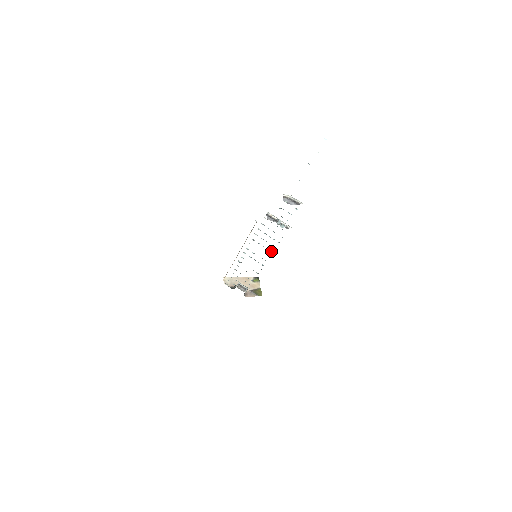
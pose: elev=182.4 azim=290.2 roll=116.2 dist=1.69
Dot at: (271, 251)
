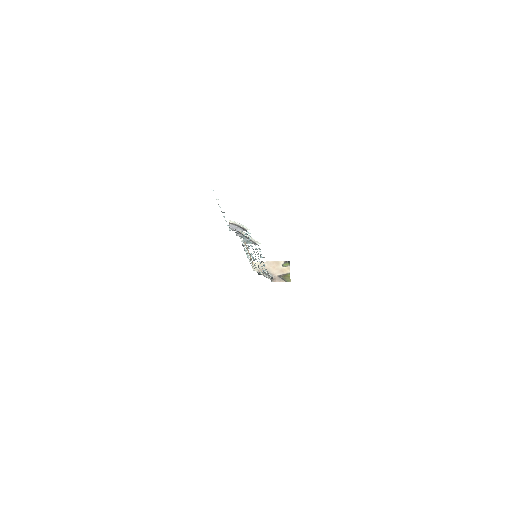
Dot at: (261, 256)
